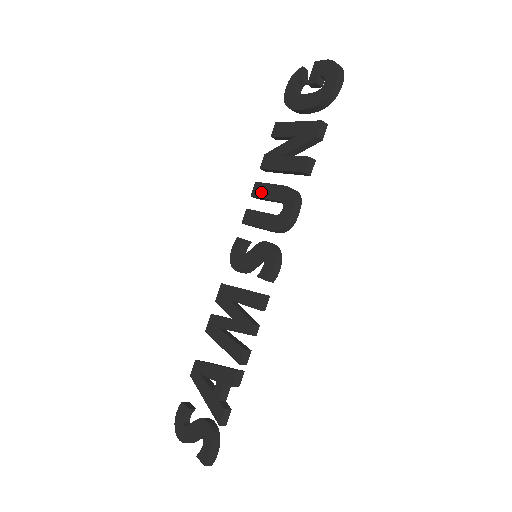
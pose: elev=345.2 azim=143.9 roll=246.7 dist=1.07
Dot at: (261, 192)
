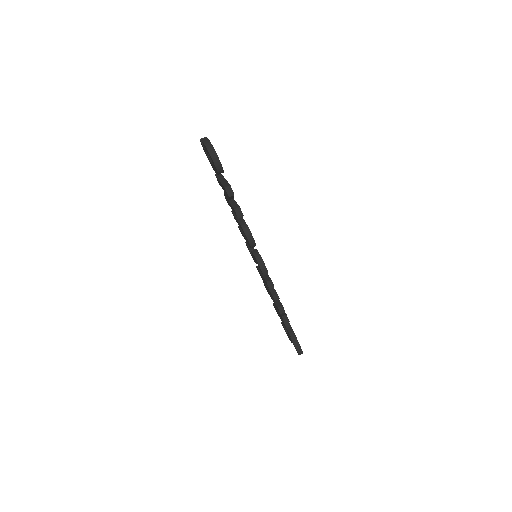
Dot at: (236, 220)
